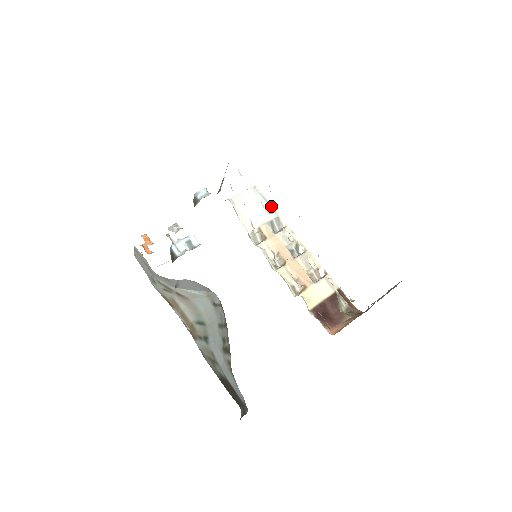
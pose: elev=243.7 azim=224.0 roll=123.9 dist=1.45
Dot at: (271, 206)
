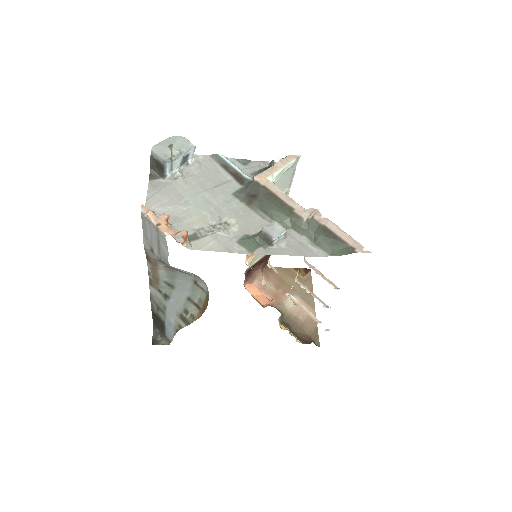
Dot at: (292, 180)
